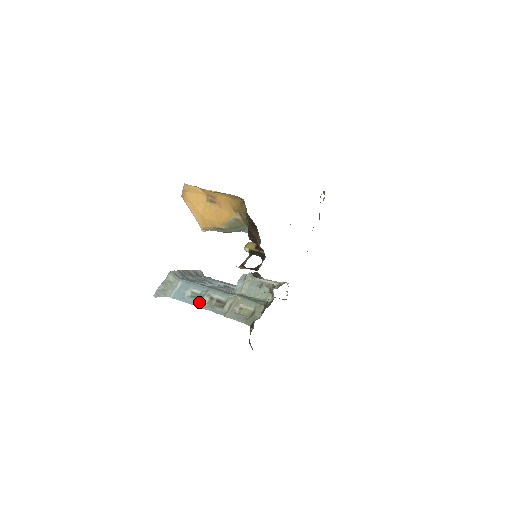
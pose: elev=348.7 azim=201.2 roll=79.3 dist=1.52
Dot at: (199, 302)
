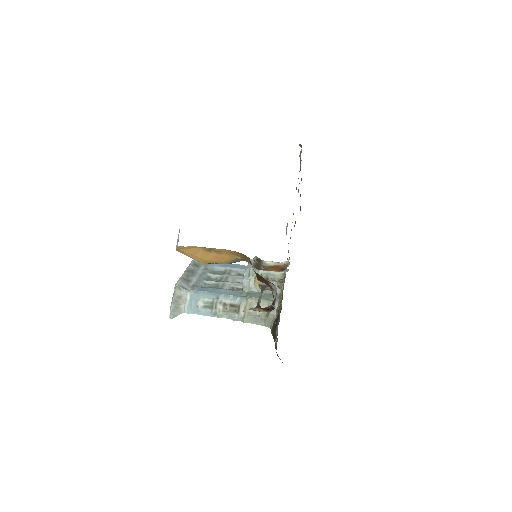
Dot at: (214, 312)
